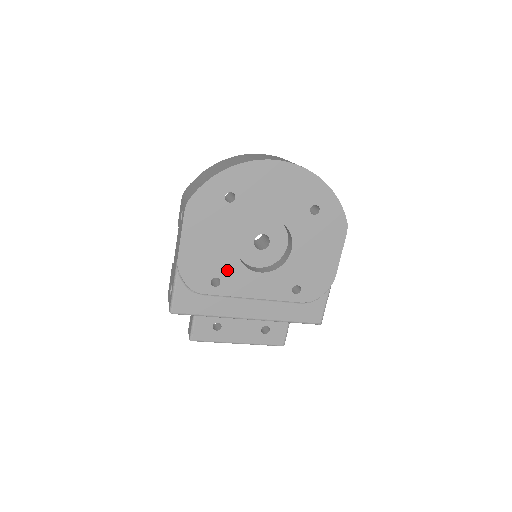
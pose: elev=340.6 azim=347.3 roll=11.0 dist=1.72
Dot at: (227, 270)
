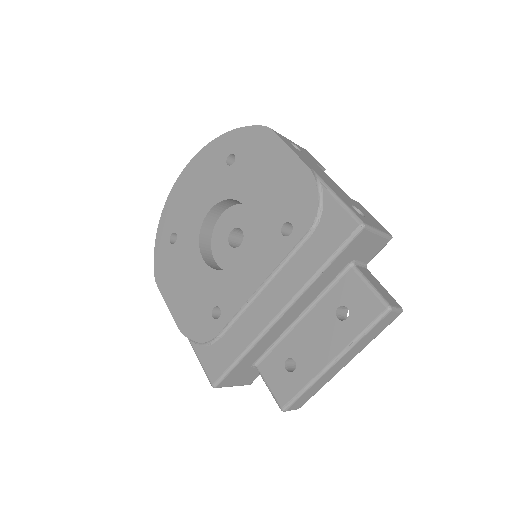
Dot at: (216, 291)
